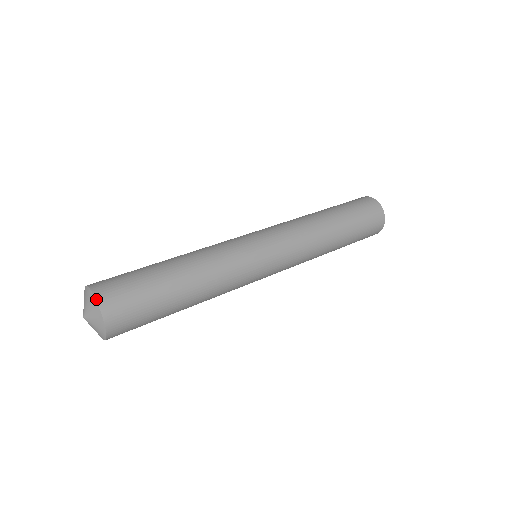
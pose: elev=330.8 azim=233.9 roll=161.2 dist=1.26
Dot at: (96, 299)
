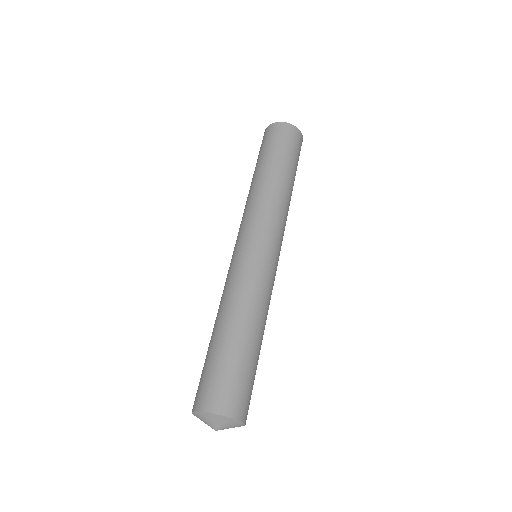
Dot at: (245, 424)
